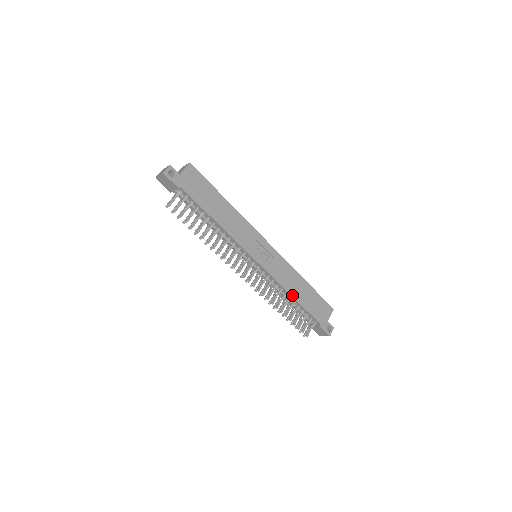
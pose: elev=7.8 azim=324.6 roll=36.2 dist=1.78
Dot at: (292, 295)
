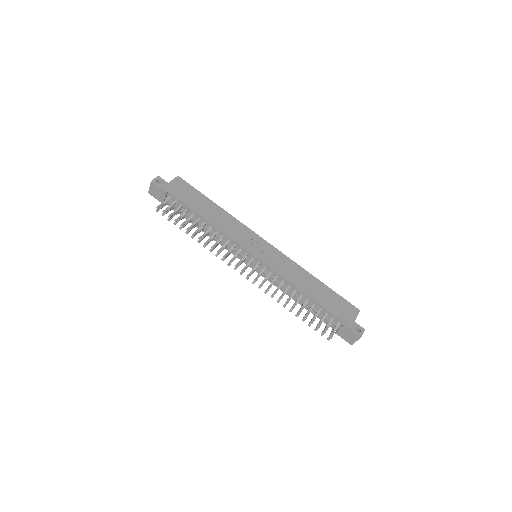
Dot at: (302, 290)
